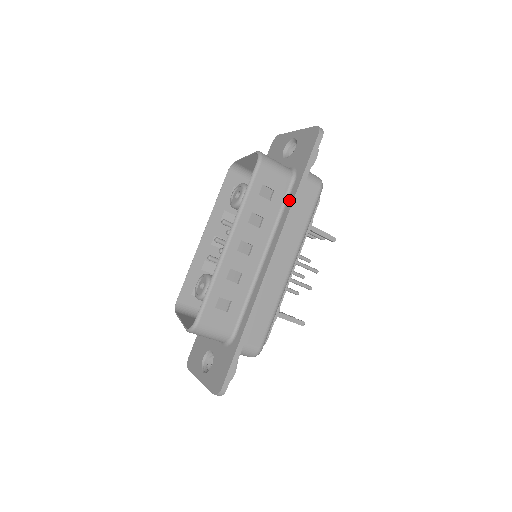
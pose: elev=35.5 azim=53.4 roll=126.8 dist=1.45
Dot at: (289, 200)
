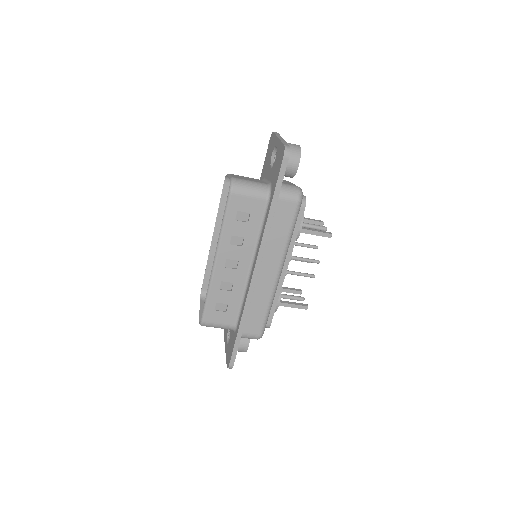
Dot at: (265, 220)
